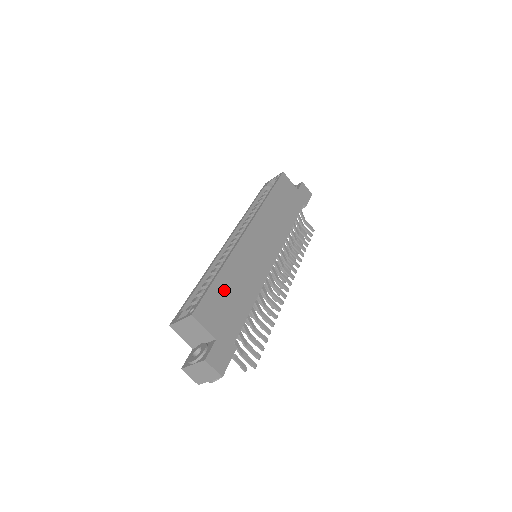
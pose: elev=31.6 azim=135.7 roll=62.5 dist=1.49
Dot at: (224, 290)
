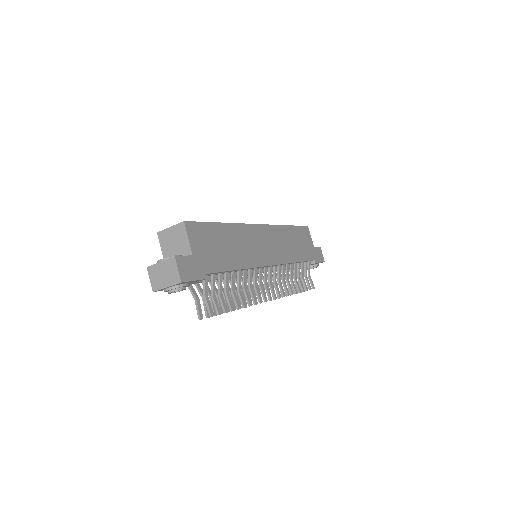
Dot at: (219, 236)
